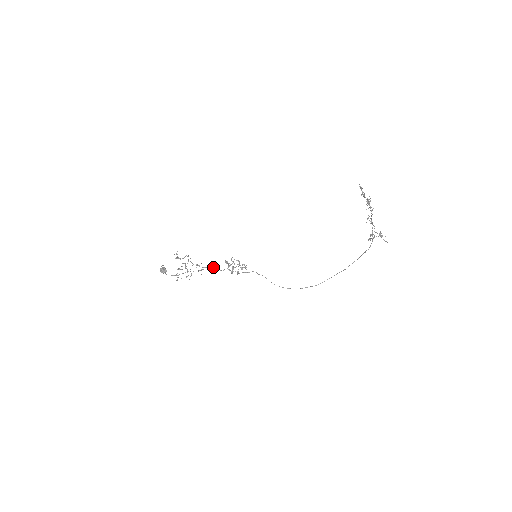
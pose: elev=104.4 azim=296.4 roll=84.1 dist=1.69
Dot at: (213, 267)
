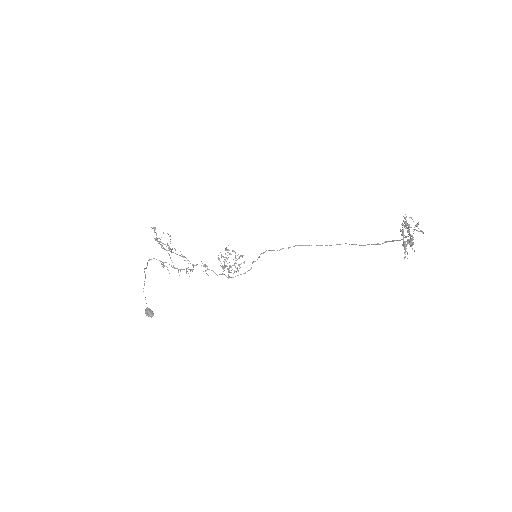
Dot at: occluded
